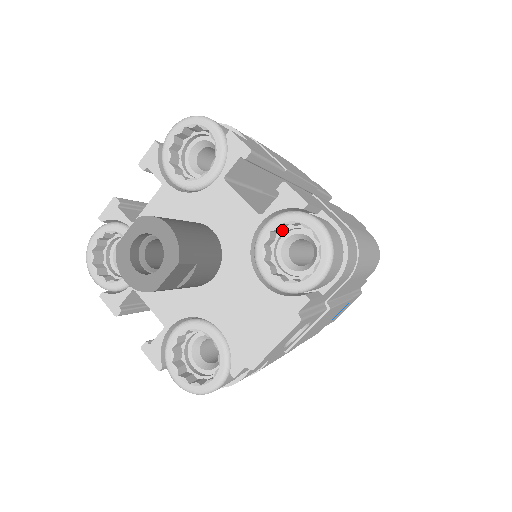
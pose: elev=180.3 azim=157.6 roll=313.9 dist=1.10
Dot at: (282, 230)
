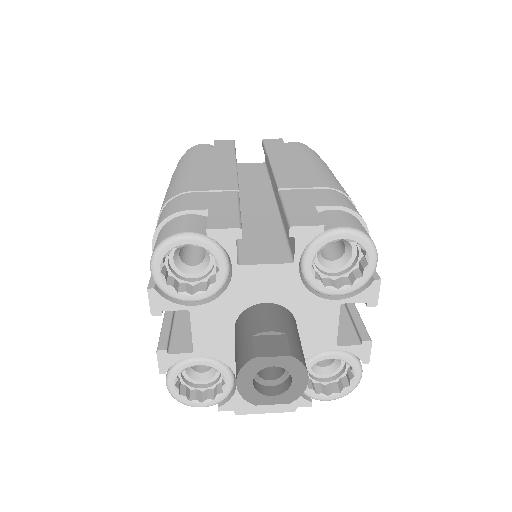
Dot at: occluded
